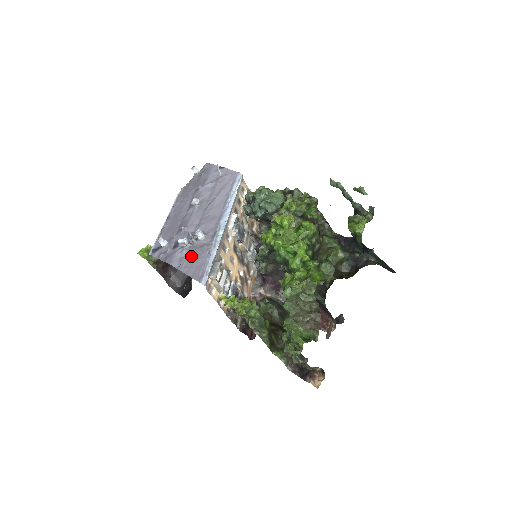
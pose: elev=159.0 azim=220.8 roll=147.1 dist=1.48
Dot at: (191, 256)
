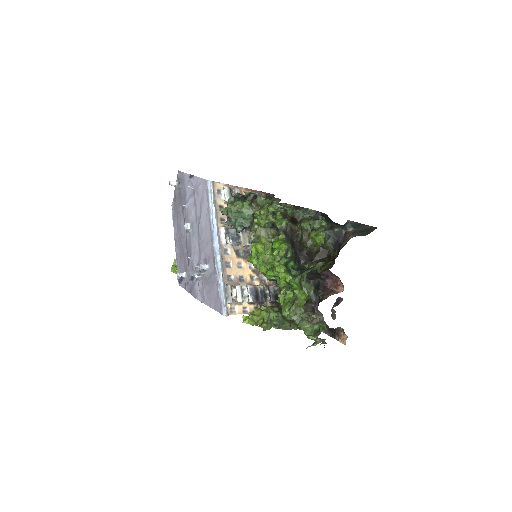
Dot at: (206, 288)
